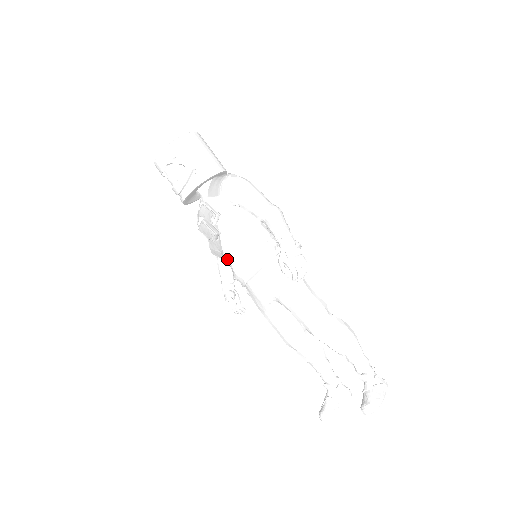
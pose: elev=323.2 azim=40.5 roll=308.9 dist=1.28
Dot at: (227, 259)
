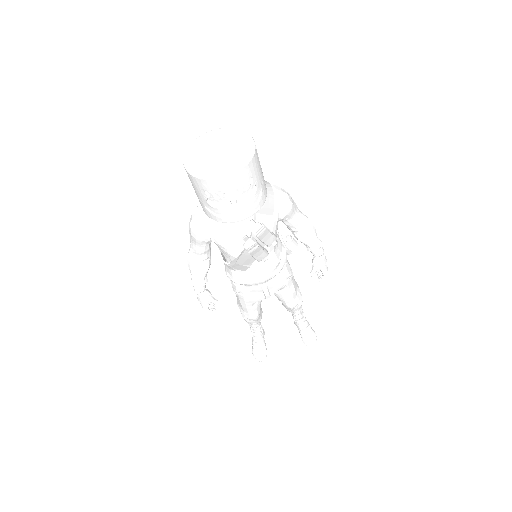
Dot at: (250, 270)
